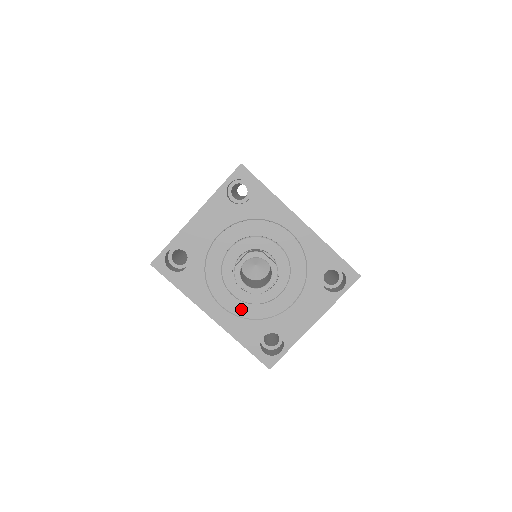
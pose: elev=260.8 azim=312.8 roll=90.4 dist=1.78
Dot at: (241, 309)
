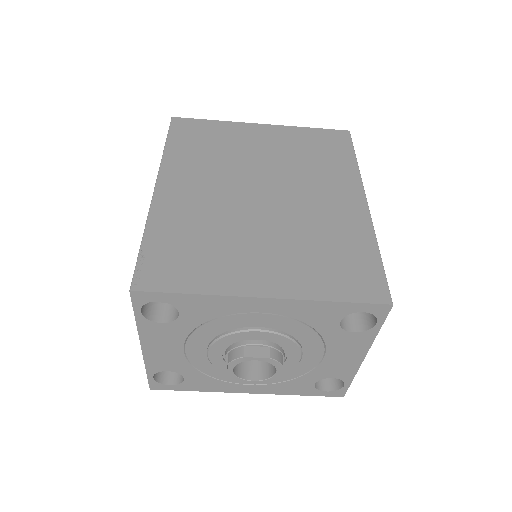
Dot at: occluded
